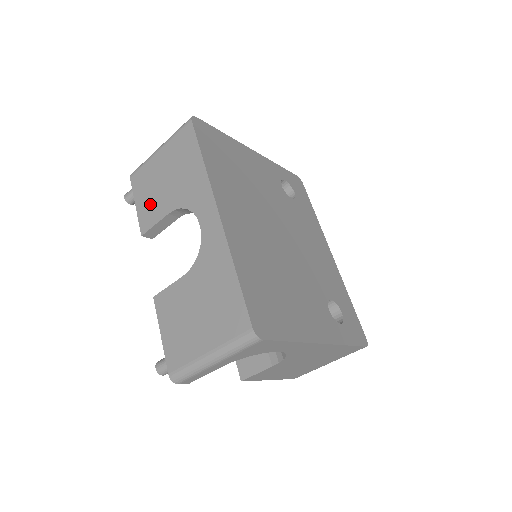
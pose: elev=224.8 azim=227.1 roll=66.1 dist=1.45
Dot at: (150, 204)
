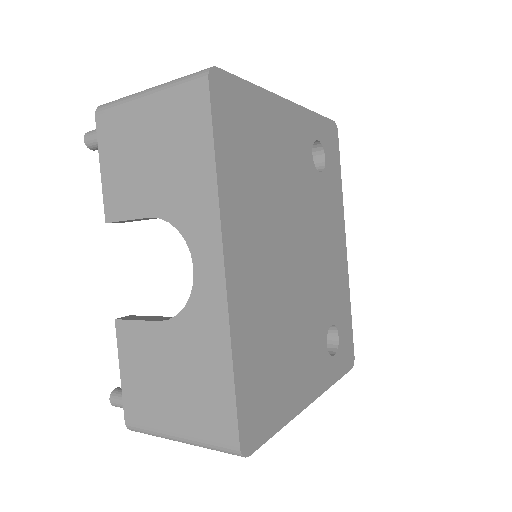
Dot at: (123, 183)
